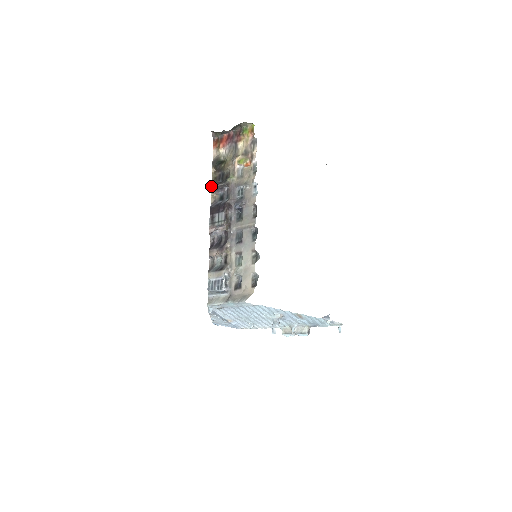
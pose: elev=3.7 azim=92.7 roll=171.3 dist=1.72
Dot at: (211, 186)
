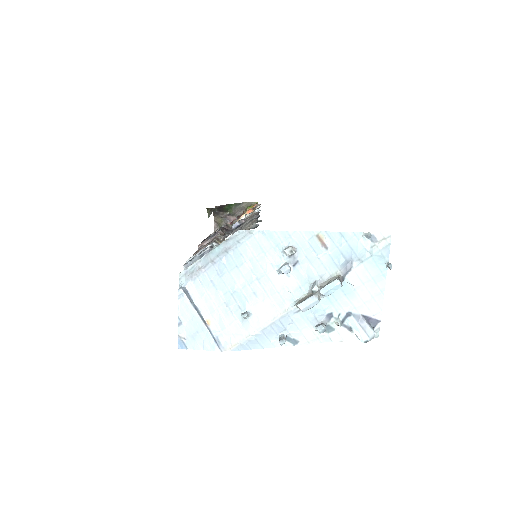
Dot at: occluded
